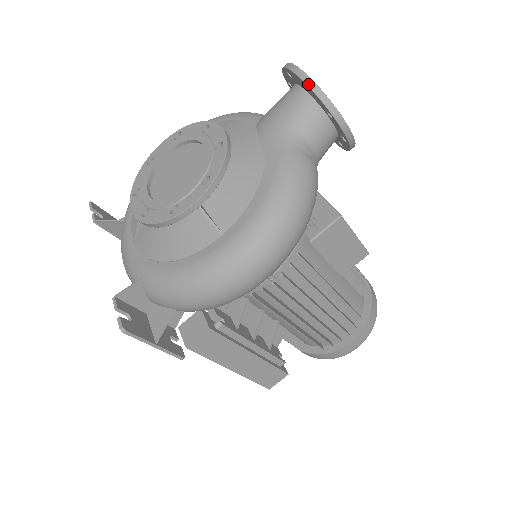
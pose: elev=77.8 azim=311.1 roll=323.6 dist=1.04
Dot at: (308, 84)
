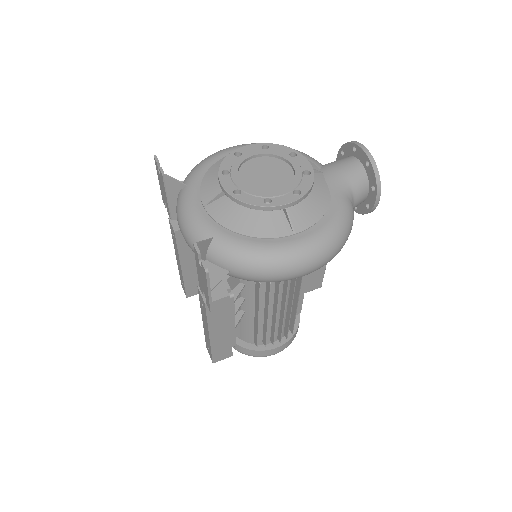
Dot at: (372, 164)
